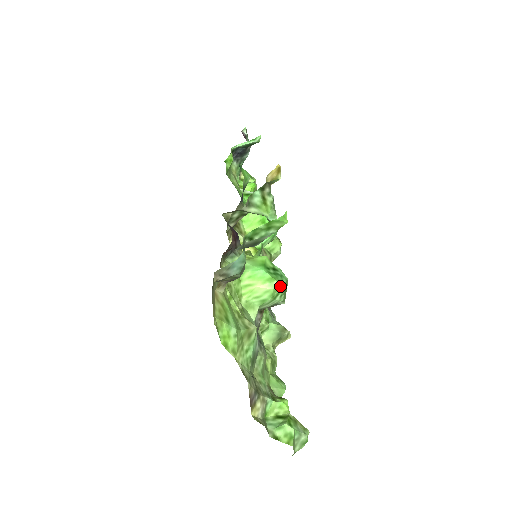
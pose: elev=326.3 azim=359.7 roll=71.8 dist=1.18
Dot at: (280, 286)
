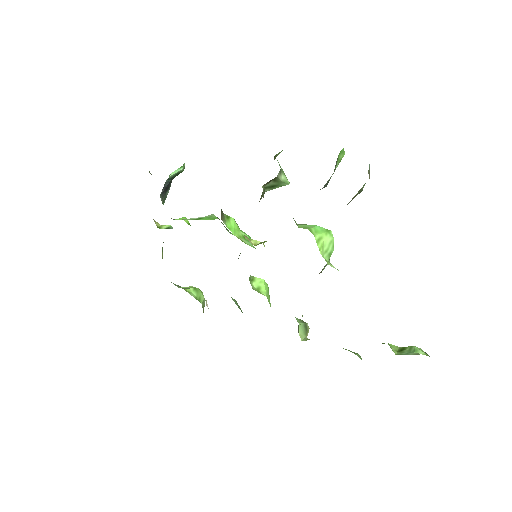
Dot at: occluded
